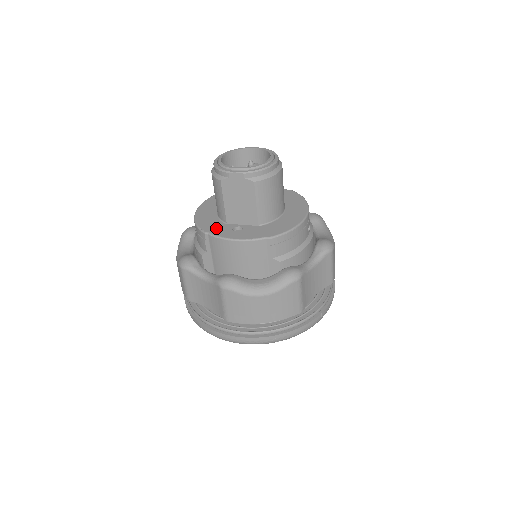
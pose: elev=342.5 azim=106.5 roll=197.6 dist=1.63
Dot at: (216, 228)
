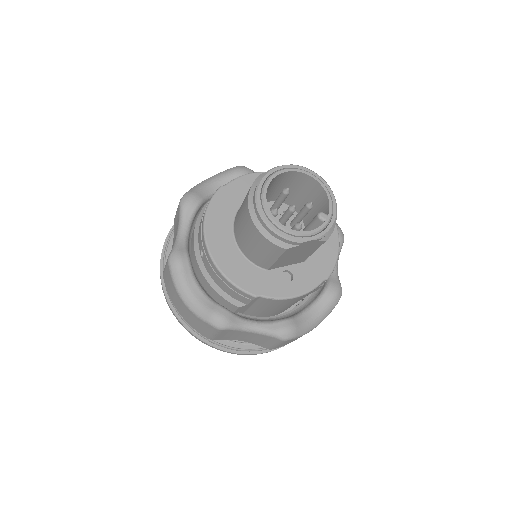
Dot at: (263, 284)
